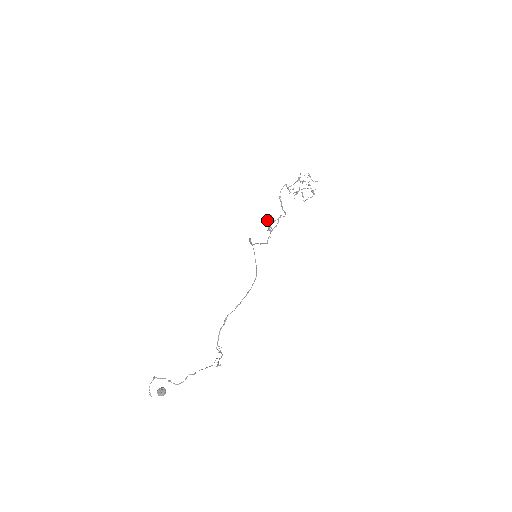
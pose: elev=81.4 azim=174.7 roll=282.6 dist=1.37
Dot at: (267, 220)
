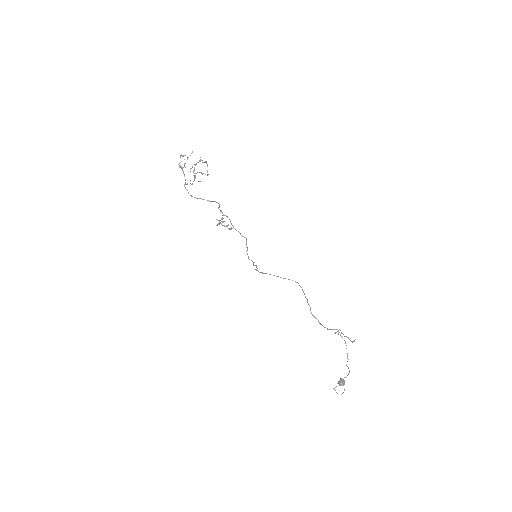
Dot at: (218, 224)
